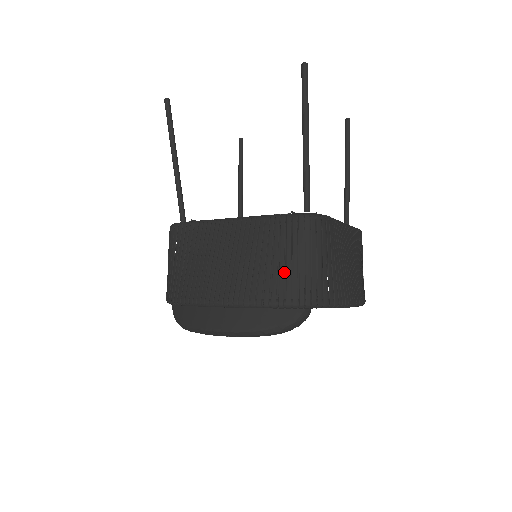
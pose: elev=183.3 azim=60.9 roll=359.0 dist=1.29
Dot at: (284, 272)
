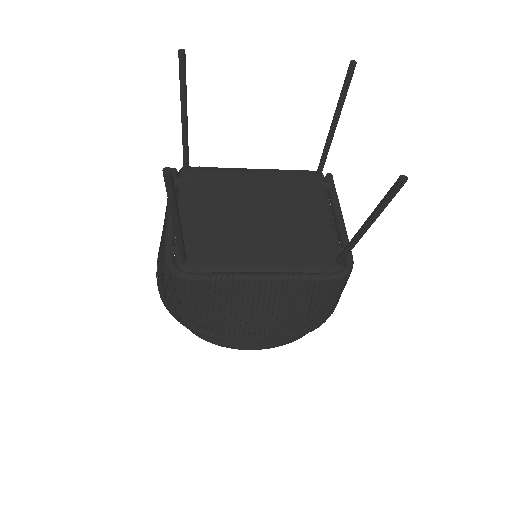
Dot at: occluded
